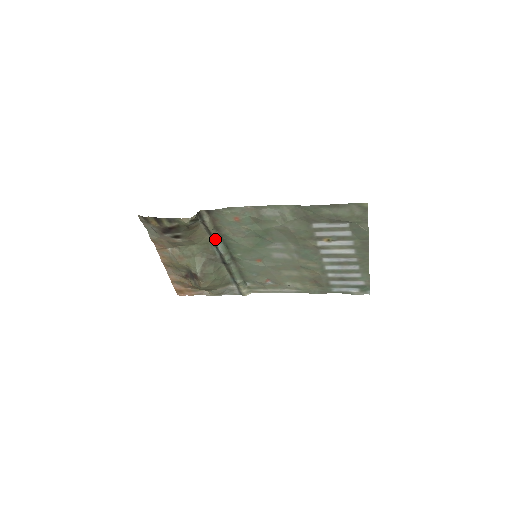
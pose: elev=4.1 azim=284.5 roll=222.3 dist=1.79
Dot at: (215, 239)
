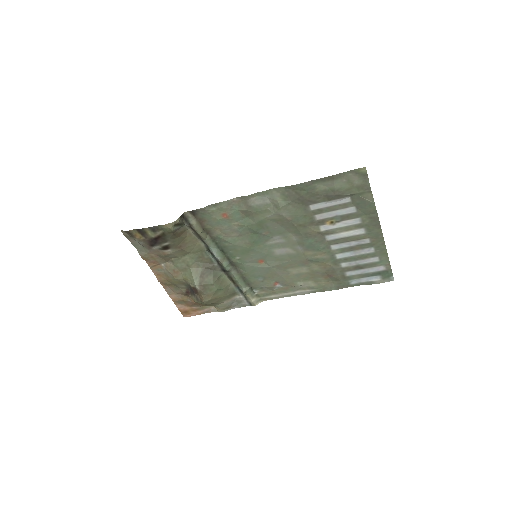
Dot at: (207, 244)
